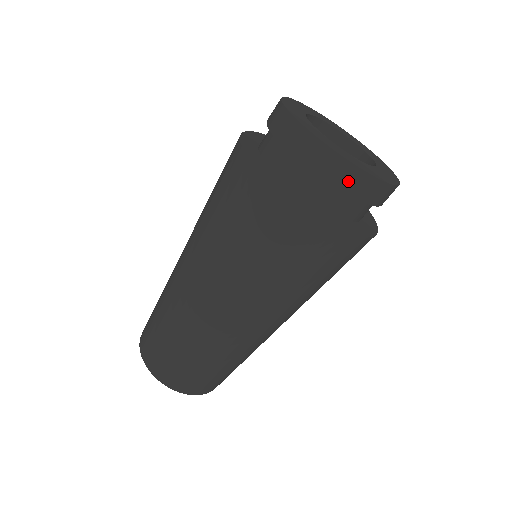
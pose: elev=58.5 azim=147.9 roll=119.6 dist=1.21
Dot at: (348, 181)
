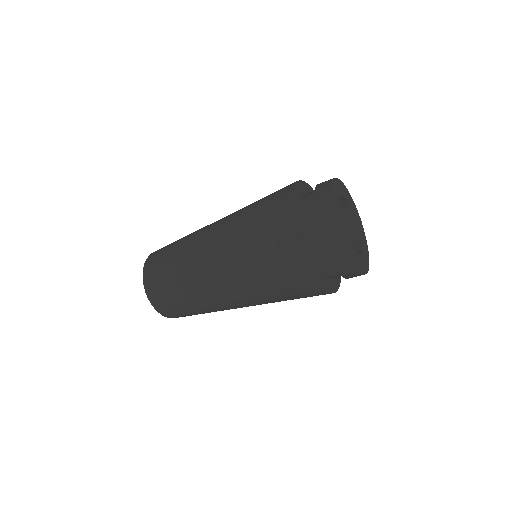
Dot at: occluded
